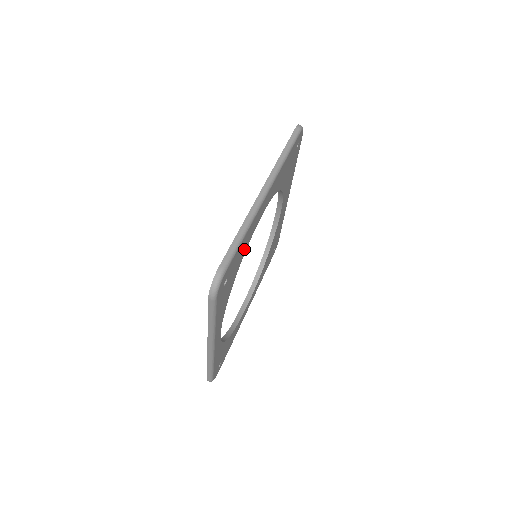
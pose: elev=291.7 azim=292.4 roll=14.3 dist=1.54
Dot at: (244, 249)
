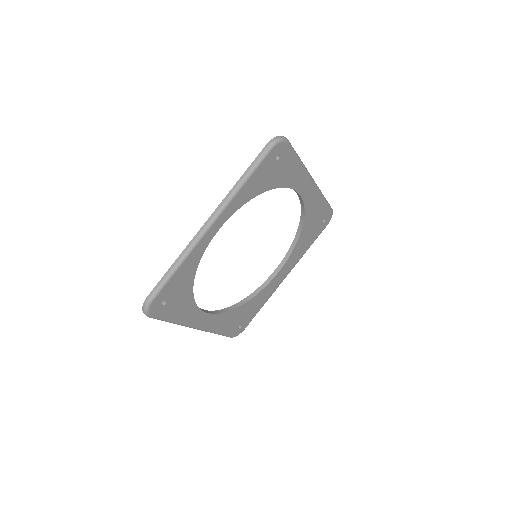
Dot at: (287, 180)
